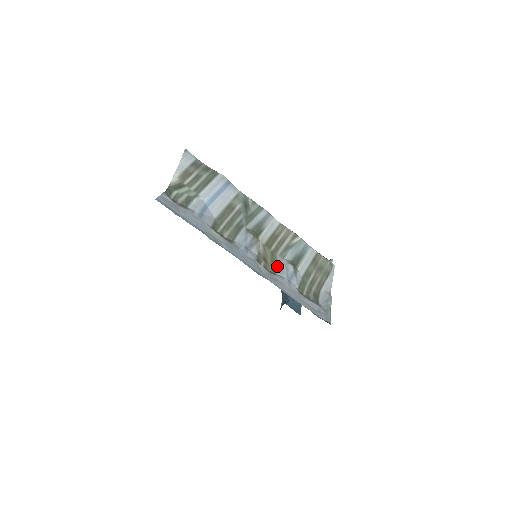
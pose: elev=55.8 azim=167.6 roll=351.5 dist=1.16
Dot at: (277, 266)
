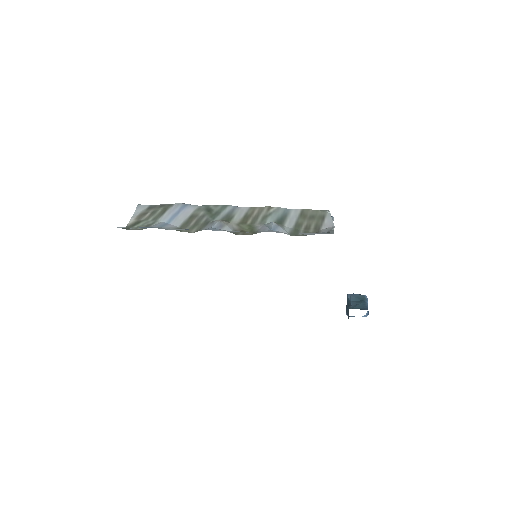
Dot at: (258, 230)
